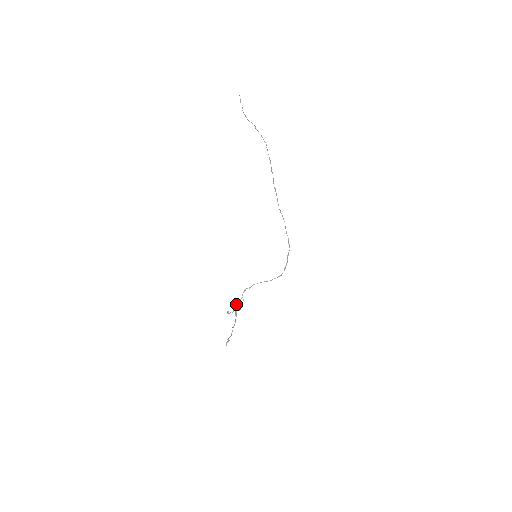
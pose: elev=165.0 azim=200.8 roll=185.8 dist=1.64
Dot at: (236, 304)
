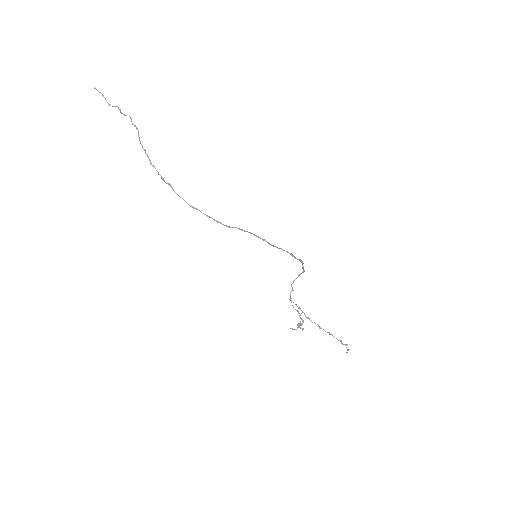
Dot at: occluded
